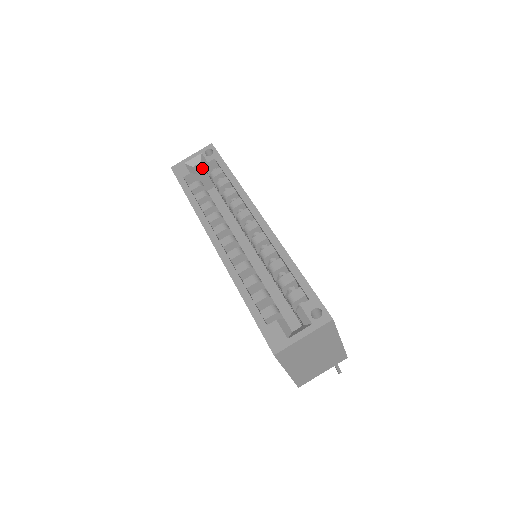
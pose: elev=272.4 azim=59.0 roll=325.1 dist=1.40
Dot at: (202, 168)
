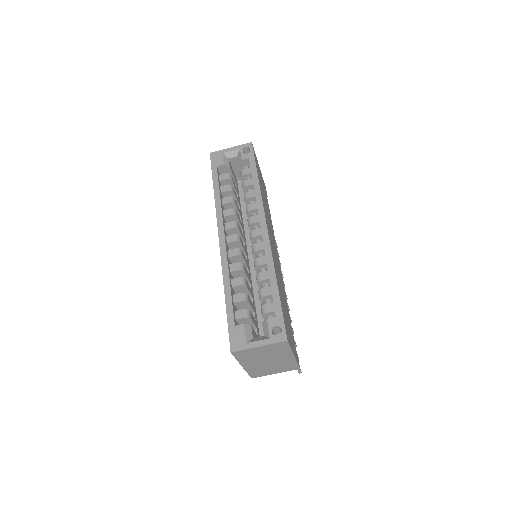
Dot at: (237, 161)
